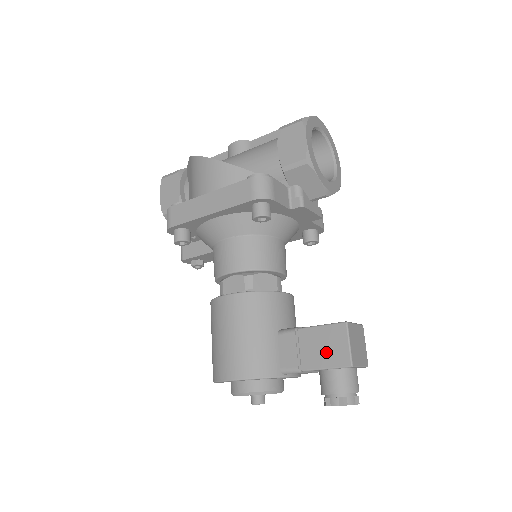
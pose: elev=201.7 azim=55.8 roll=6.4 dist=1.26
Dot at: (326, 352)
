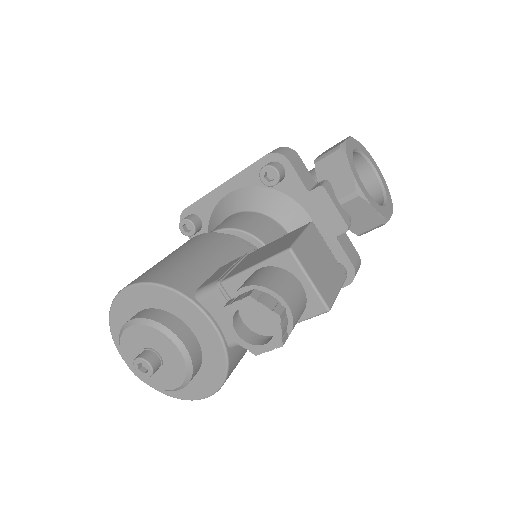
Dot at: (266, 253)
